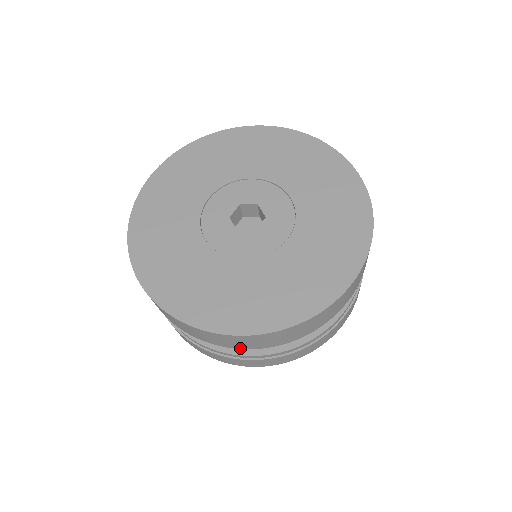
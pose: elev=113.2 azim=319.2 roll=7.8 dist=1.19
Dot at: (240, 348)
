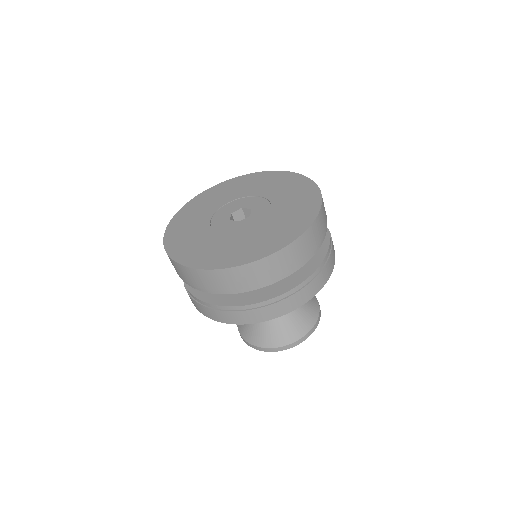
Dot at: (198, 287)
